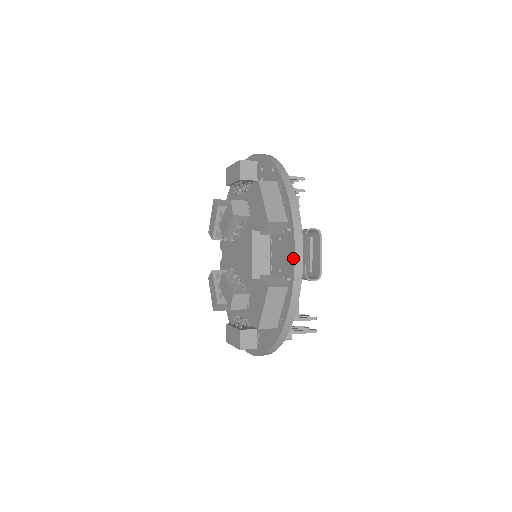
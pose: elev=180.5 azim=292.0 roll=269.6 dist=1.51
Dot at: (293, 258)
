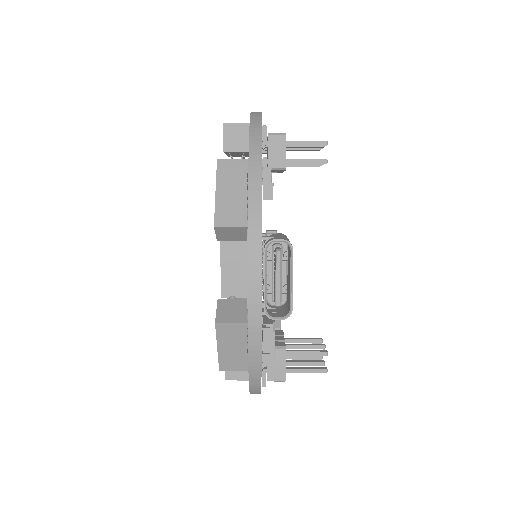
Dot at: (247, 284)
